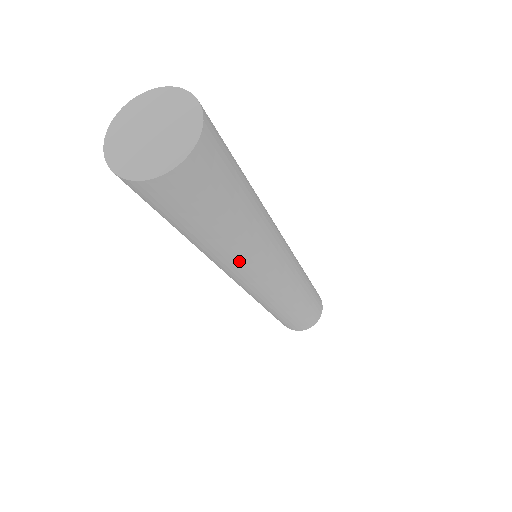
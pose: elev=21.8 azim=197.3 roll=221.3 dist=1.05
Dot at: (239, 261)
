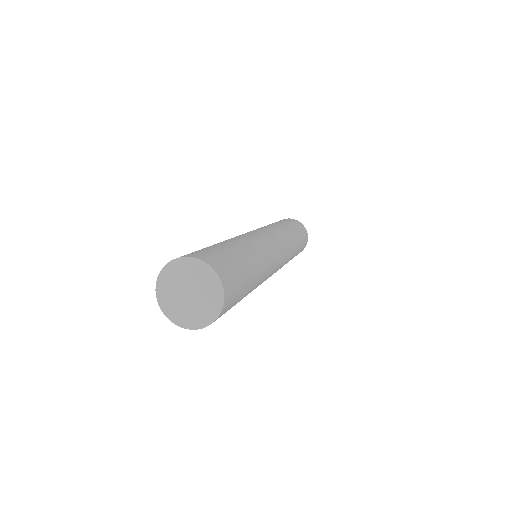
Dot at: occluded
